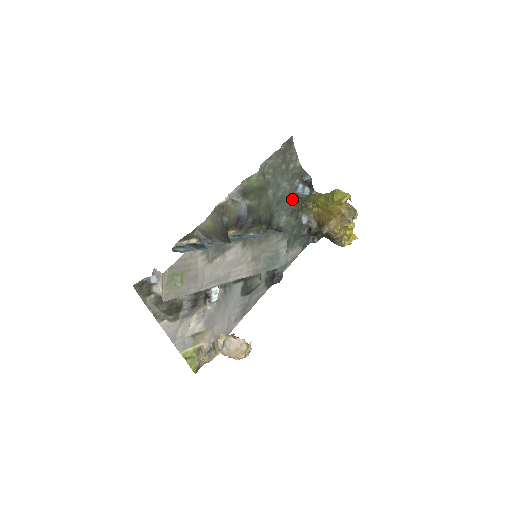
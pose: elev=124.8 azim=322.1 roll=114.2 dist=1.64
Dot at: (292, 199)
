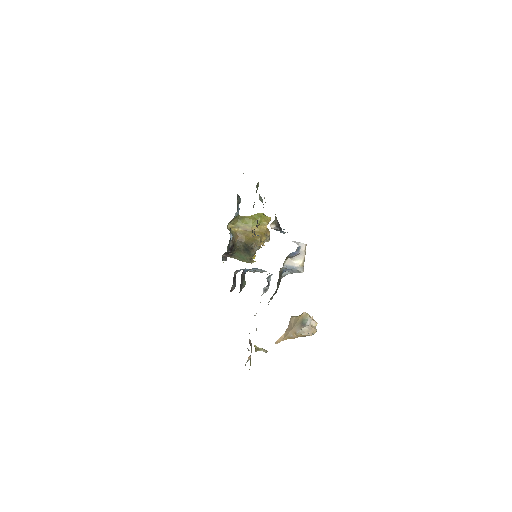
Dot at: occluded
